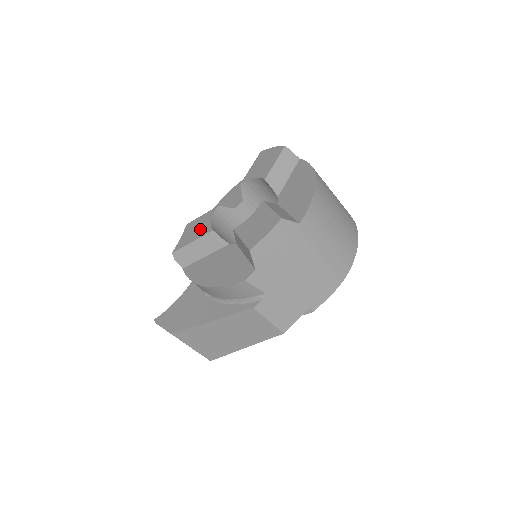
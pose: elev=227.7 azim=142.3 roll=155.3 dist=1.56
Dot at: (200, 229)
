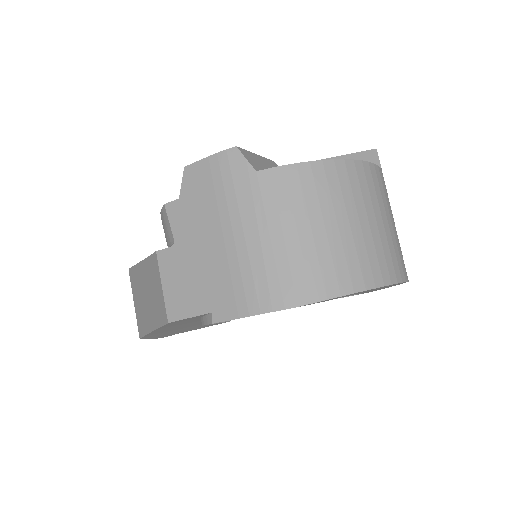
Dot at: occluded
